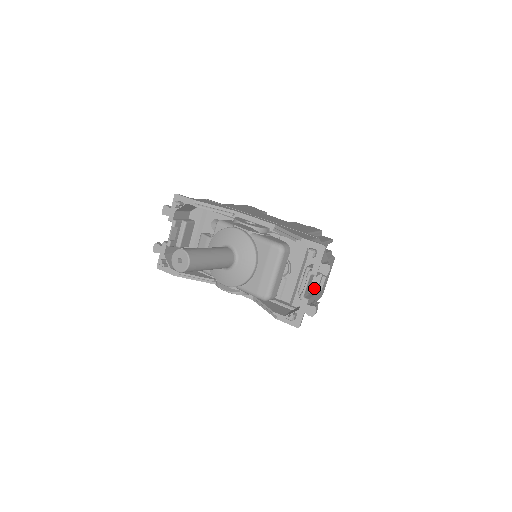
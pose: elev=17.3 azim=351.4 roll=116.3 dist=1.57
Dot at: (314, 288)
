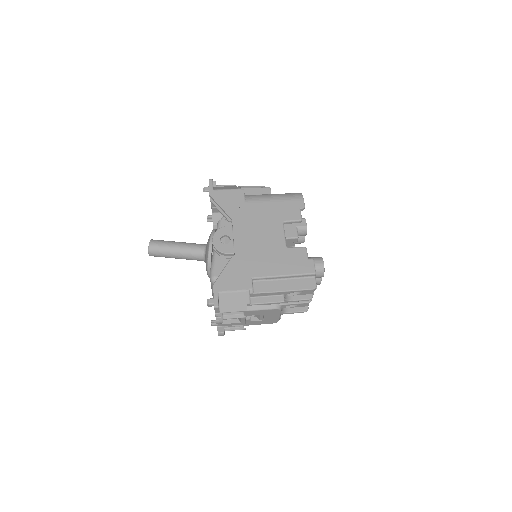
Dot at: (239, 318)
